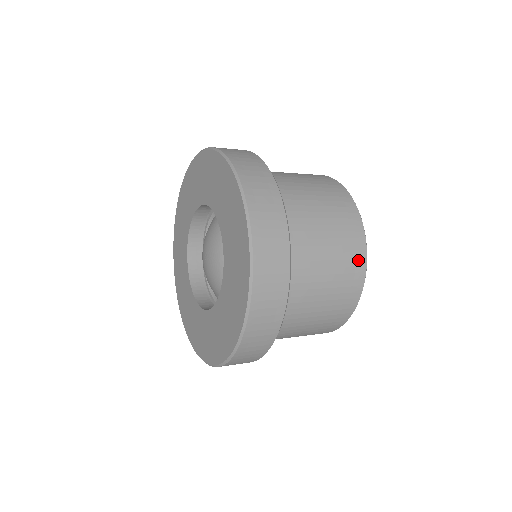
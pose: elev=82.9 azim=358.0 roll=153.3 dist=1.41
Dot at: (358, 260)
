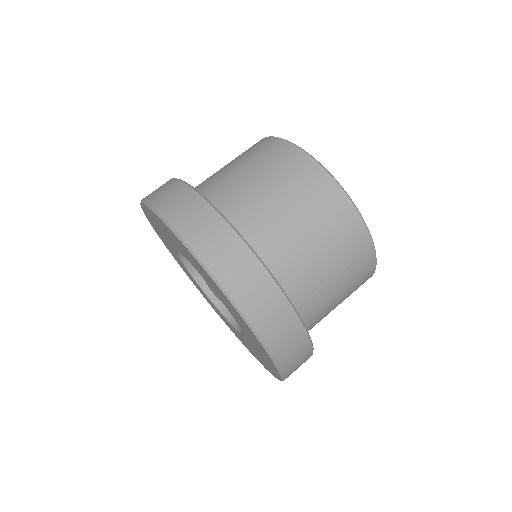
Dot at: (343, 210)
